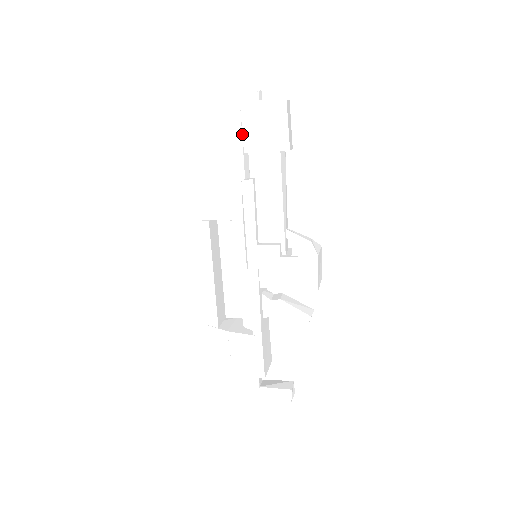
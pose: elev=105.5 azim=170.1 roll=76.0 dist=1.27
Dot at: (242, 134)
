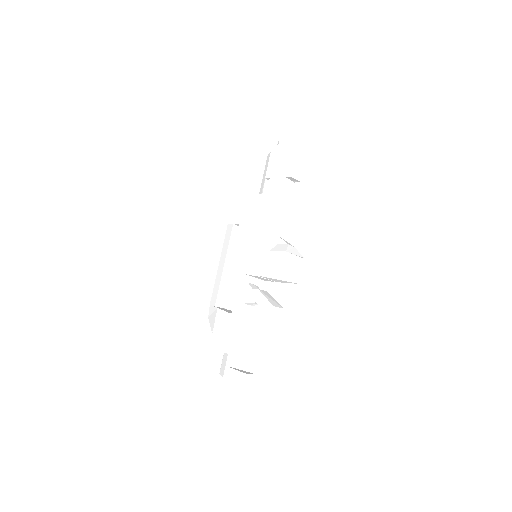
Dot at: (267, 166)
